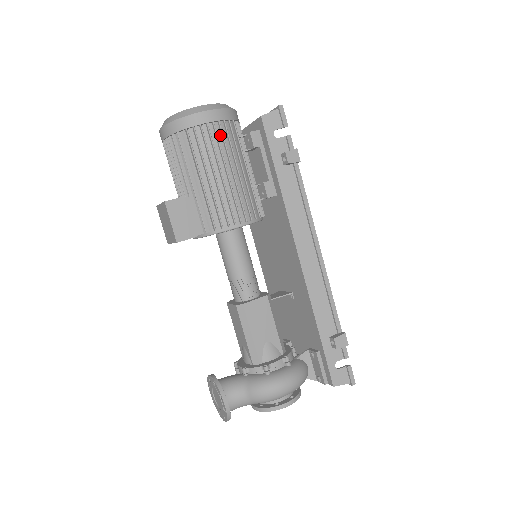
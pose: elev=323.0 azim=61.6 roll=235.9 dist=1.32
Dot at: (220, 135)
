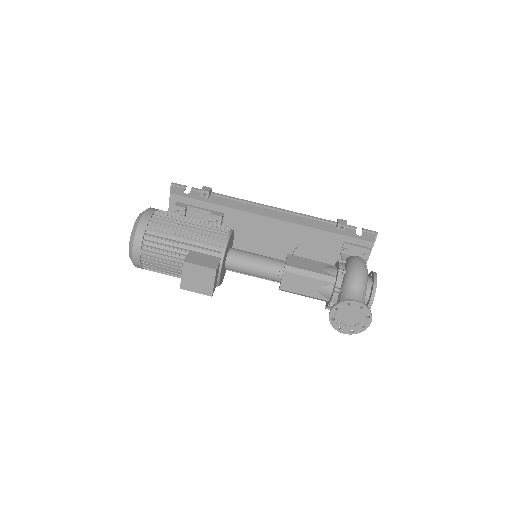
Dot at: (165, 215)
